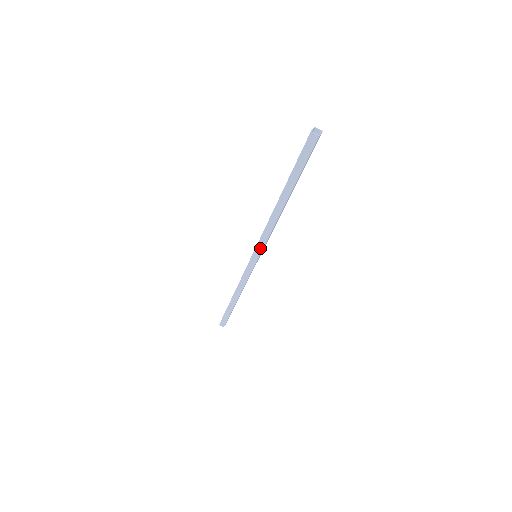
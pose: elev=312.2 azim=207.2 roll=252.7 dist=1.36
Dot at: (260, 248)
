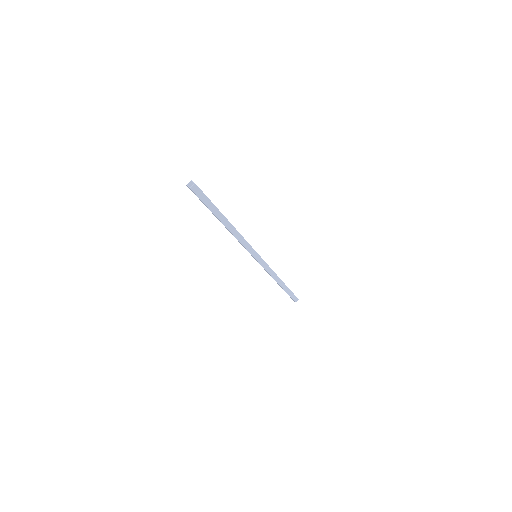
Dot at: occluded
